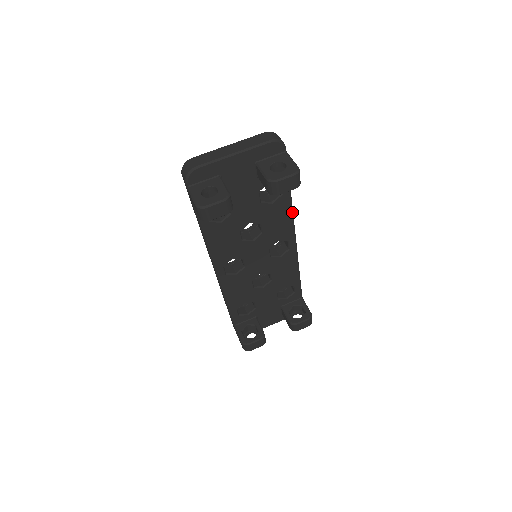
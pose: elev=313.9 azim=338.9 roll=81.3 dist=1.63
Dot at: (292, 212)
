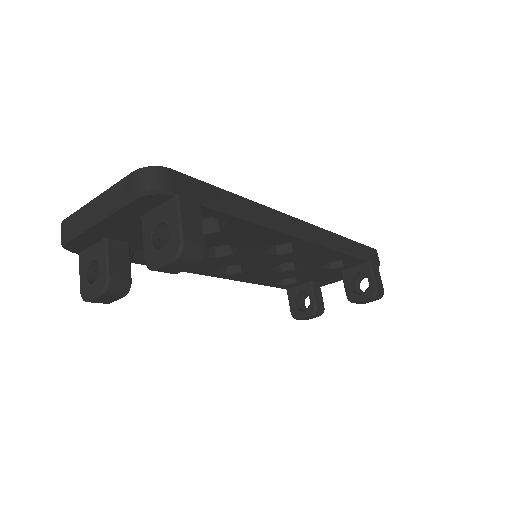
Dot at: (265, 226)
